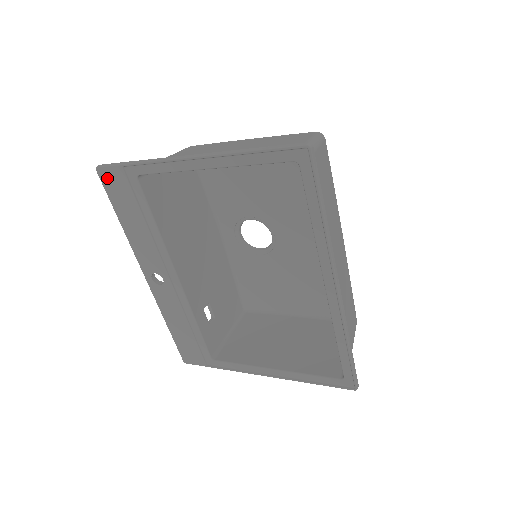
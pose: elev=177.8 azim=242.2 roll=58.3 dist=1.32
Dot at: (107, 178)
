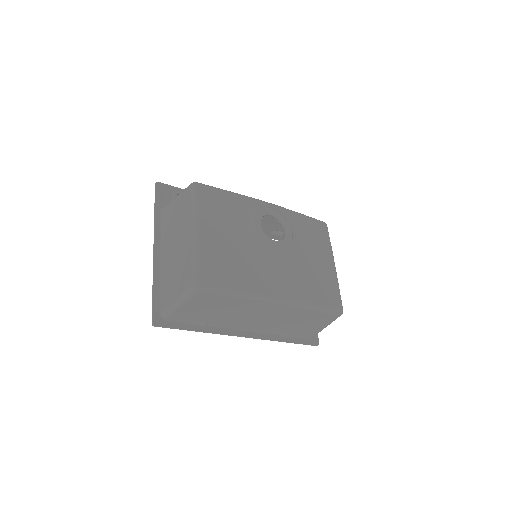
Dot at: (162, 191)
